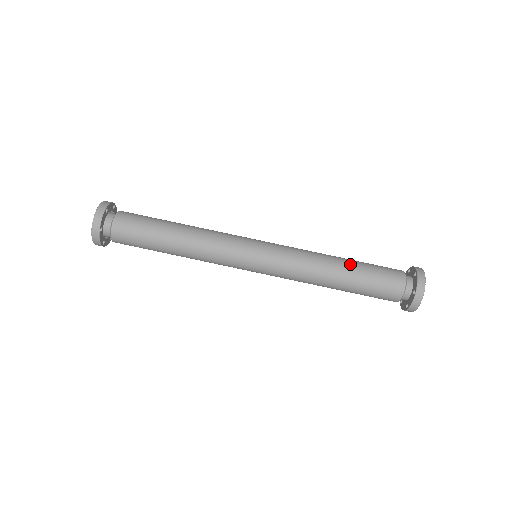
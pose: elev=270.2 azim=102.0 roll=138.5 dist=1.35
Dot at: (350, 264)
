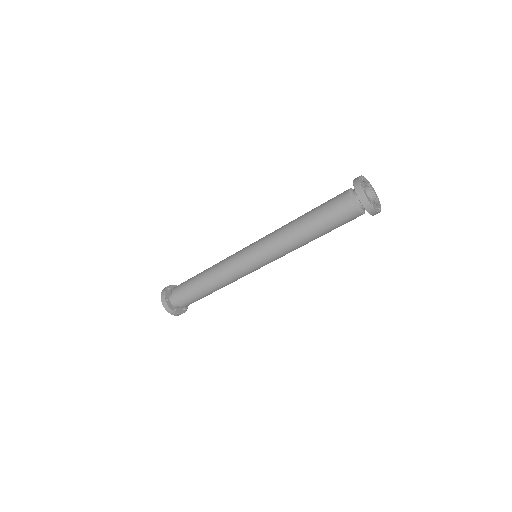
Dot at: (316, 234)
